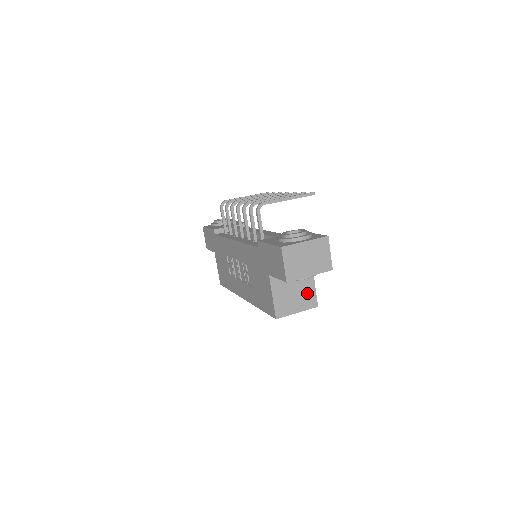
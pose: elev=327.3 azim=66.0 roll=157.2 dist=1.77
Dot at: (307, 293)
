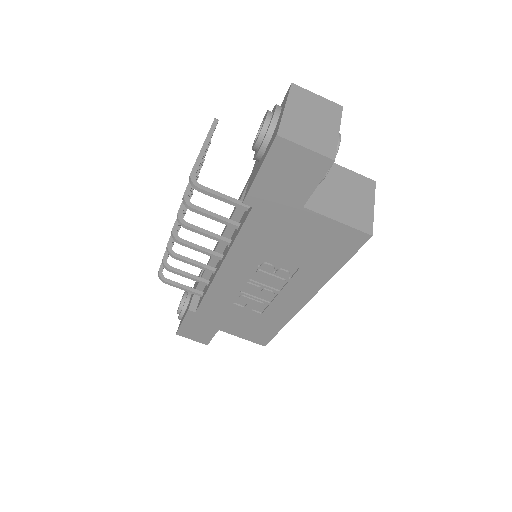
Dot at: (351, 182)
